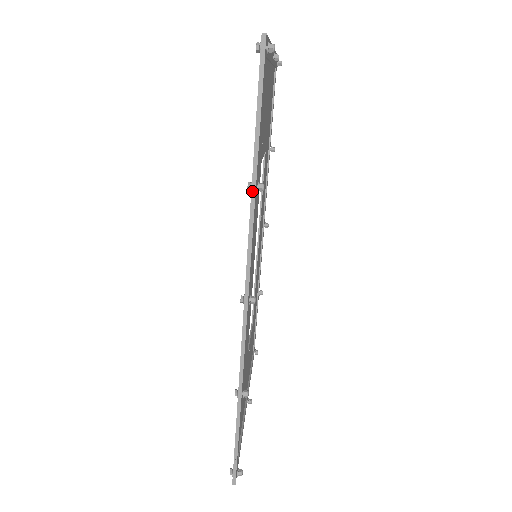
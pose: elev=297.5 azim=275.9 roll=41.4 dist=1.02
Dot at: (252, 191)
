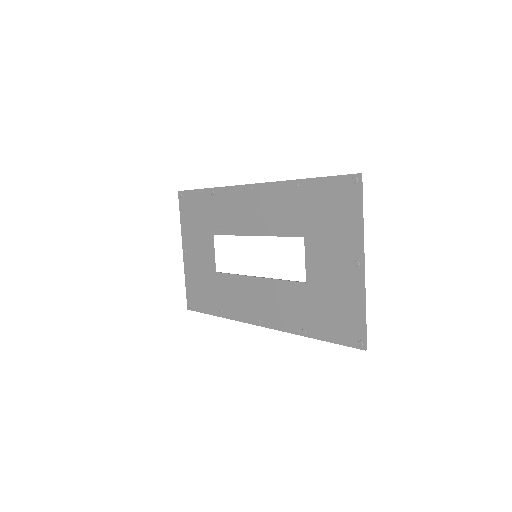
Dot at: (213, 188)
